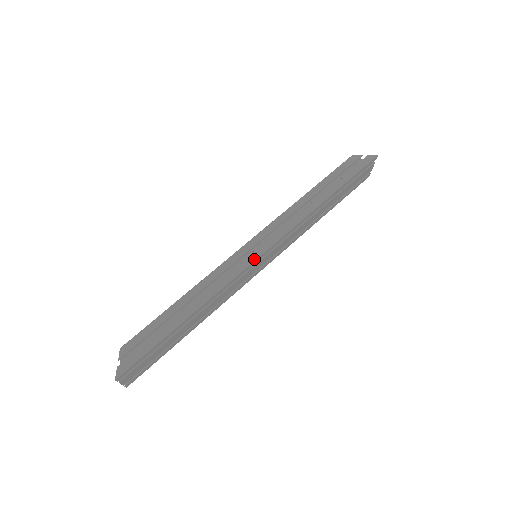
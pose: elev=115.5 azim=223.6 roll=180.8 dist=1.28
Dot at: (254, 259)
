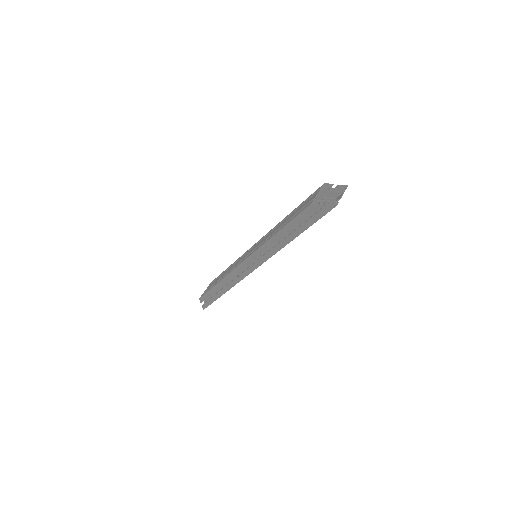
Dot at: (250, 272)
